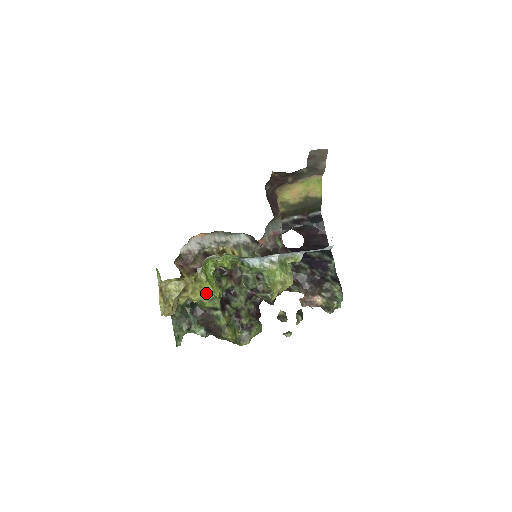
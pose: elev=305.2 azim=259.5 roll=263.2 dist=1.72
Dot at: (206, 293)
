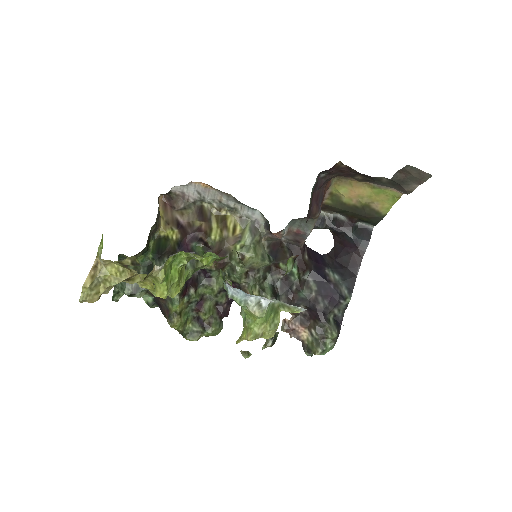
Dot at: (156, 293)
